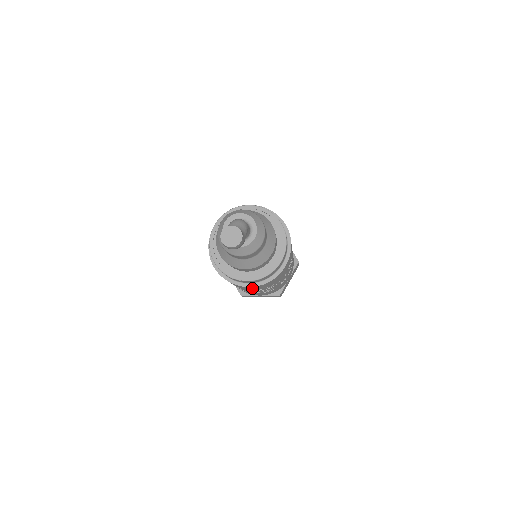
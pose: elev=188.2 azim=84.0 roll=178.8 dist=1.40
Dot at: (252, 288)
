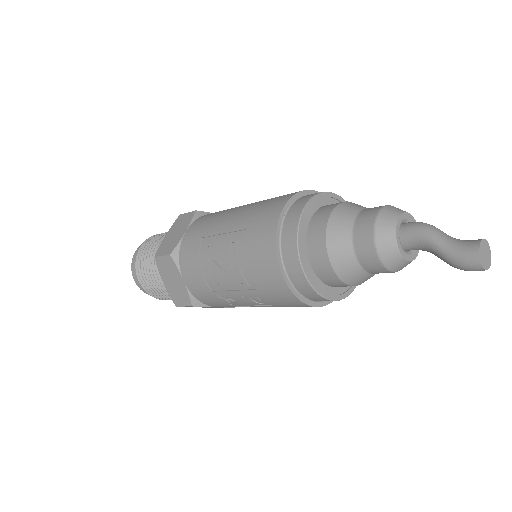
Dot at: occluded
